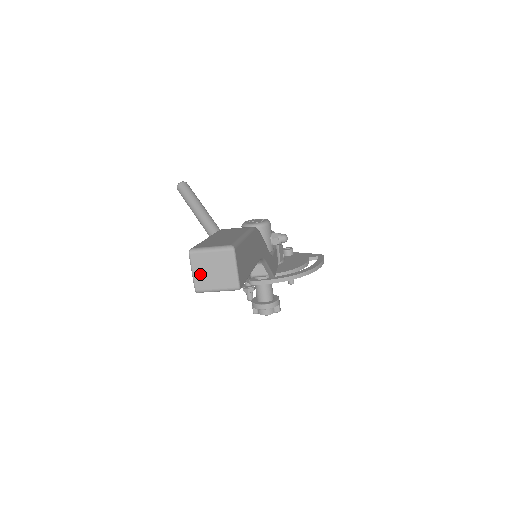
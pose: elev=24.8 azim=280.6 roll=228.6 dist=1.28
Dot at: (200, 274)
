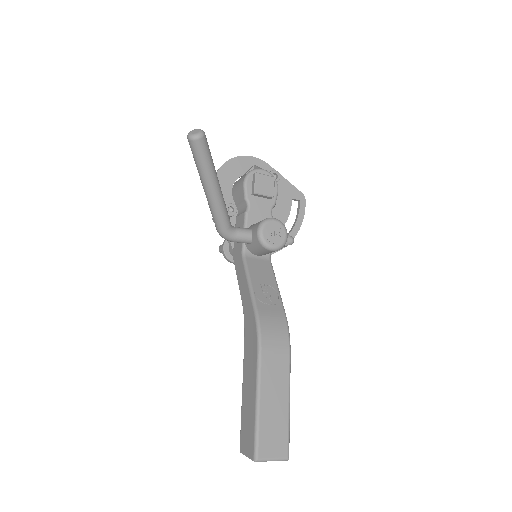
Dot at: occluded
